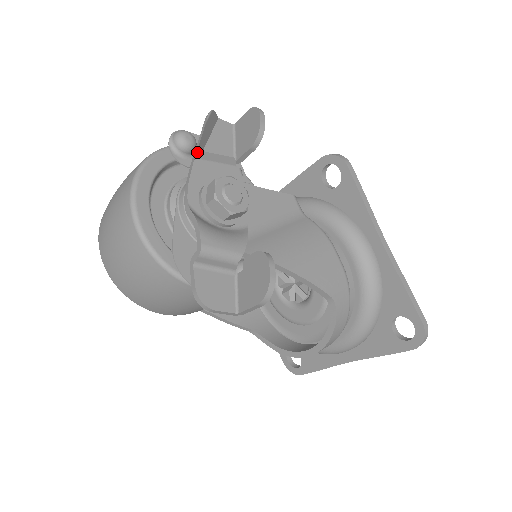
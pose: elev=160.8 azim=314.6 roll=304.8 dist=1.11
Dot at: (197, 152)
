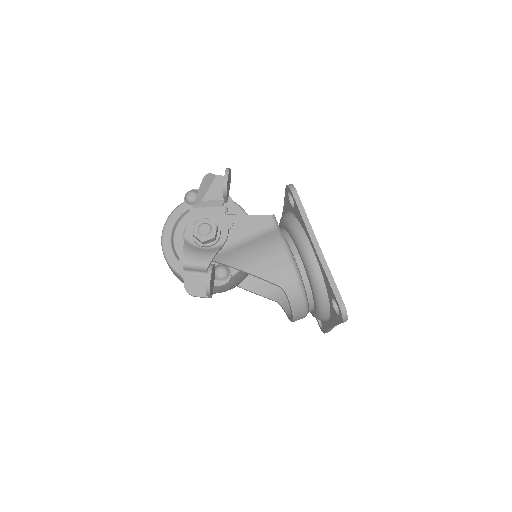
Dot at: (195, 204)
